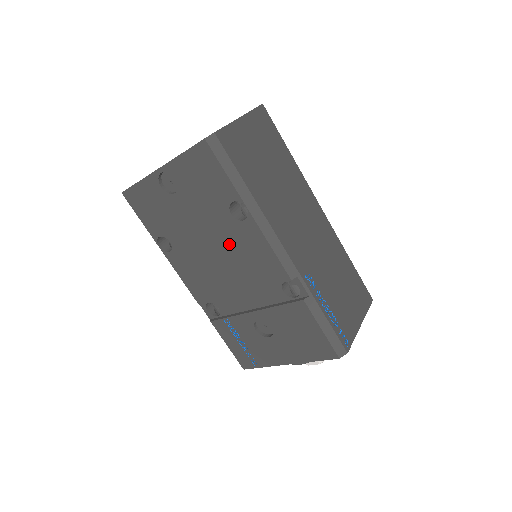
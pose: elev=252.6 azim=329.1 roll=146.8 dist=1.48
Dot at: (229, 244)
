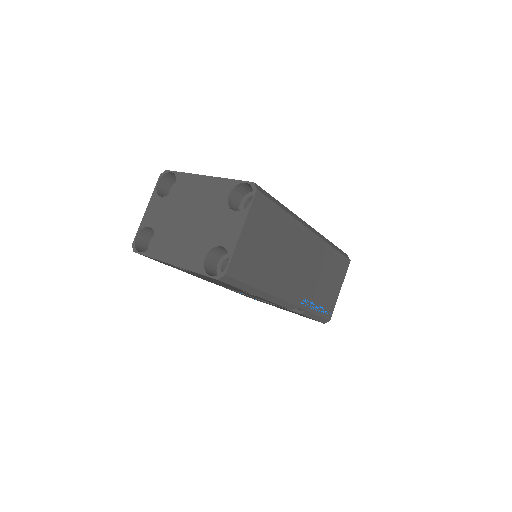
Dot at: (240, 291)
